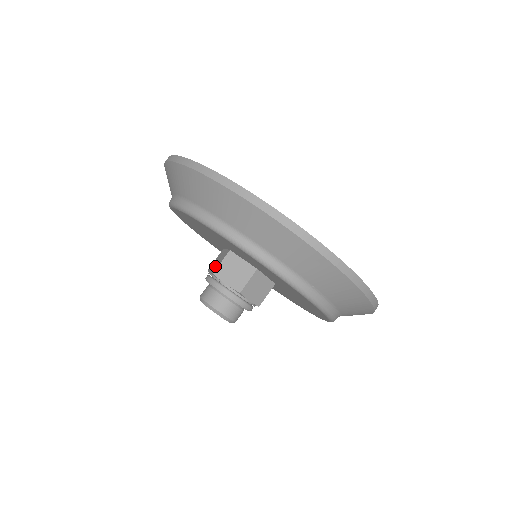
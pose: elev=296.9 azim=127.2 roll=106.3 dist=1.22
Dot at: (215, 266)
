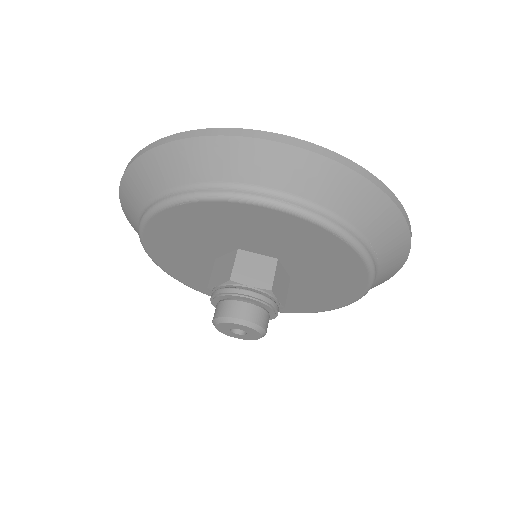
Dot at: (224, 274)
